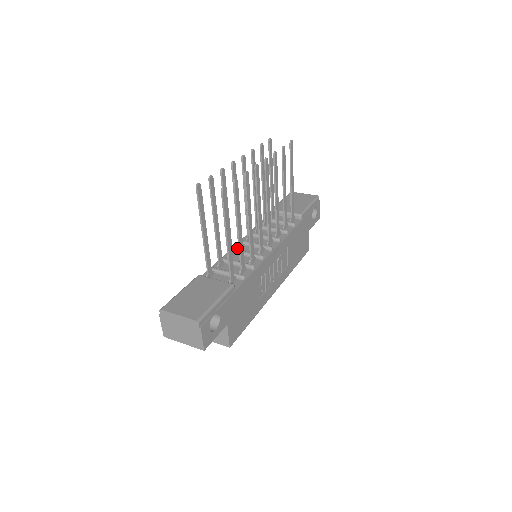
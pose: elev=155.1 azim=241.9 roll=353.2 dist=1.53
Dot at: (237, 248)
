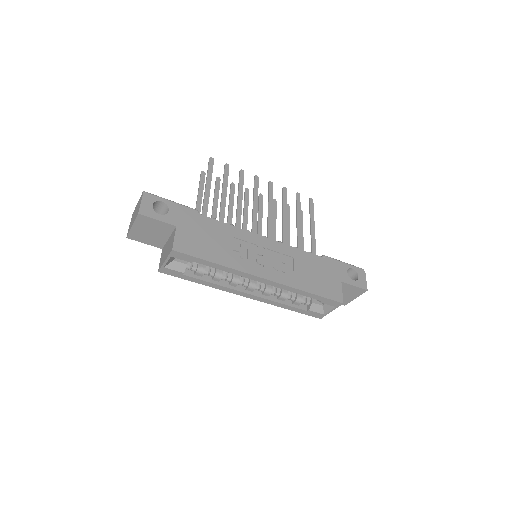
Dot at: occluded
